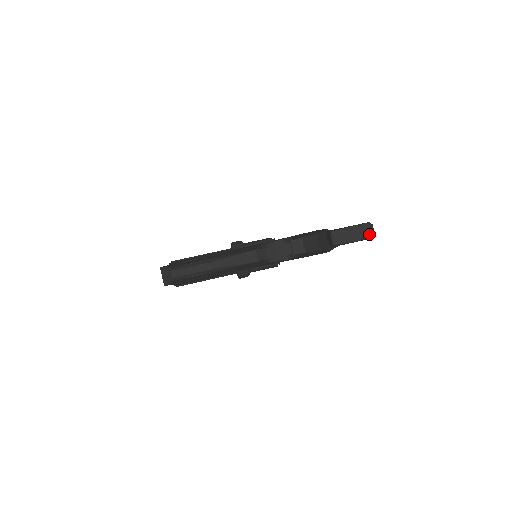
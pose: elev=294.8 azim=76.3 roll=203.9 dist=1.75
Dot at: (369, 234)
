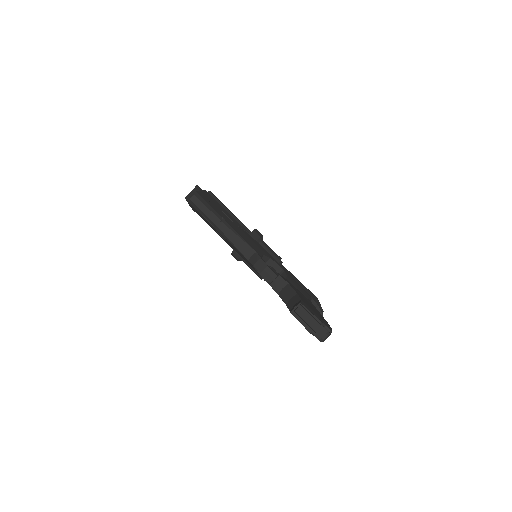
Dot at: (319, 336)
